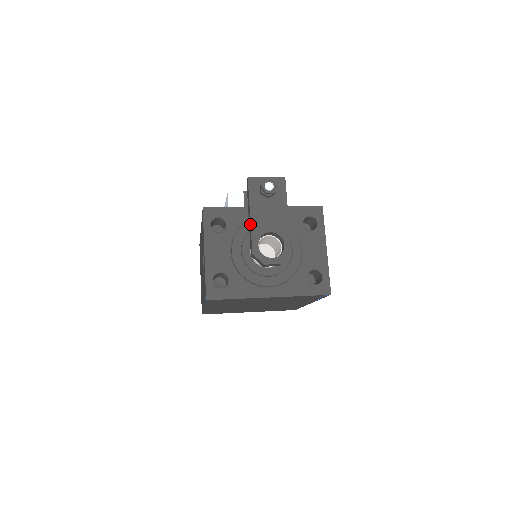
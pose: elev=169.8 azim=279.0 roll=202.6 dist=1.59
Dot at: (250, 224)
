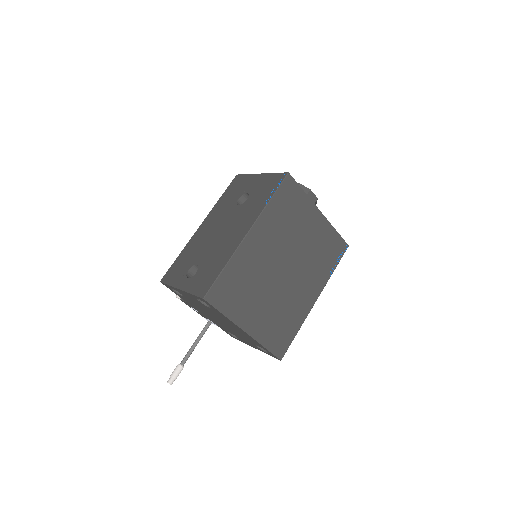
Dot at: occluded
